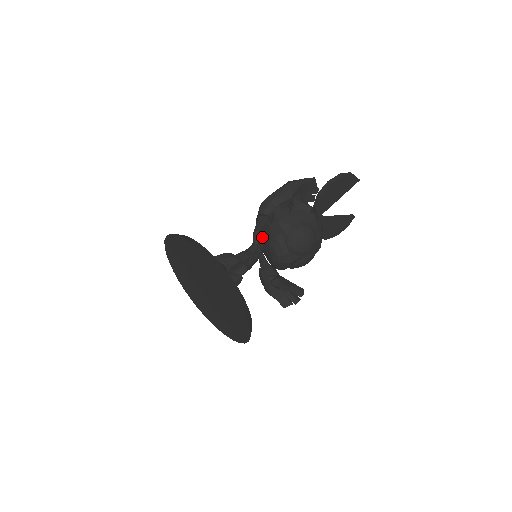
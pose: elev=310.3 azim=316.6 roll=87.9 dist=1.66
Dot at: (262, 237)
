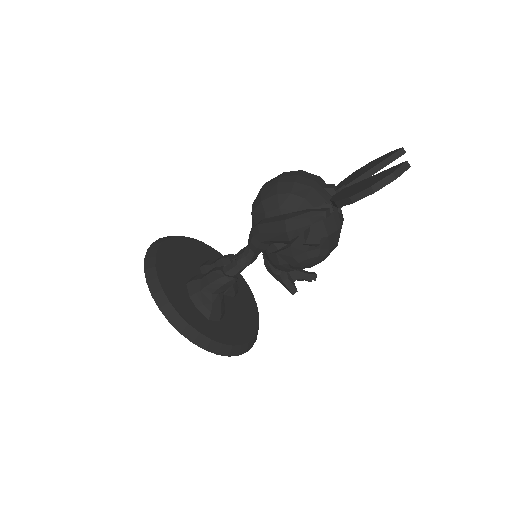
Dot at: occluded
